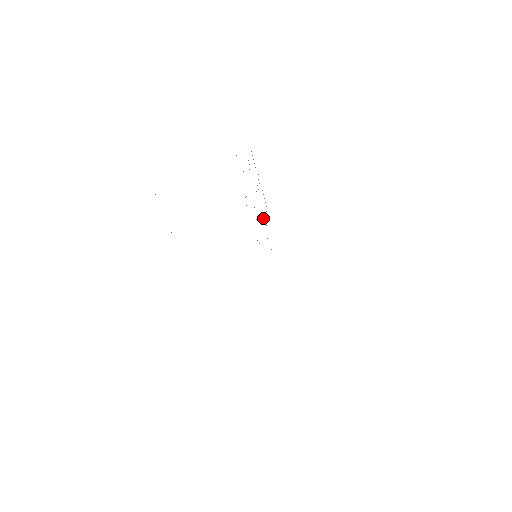
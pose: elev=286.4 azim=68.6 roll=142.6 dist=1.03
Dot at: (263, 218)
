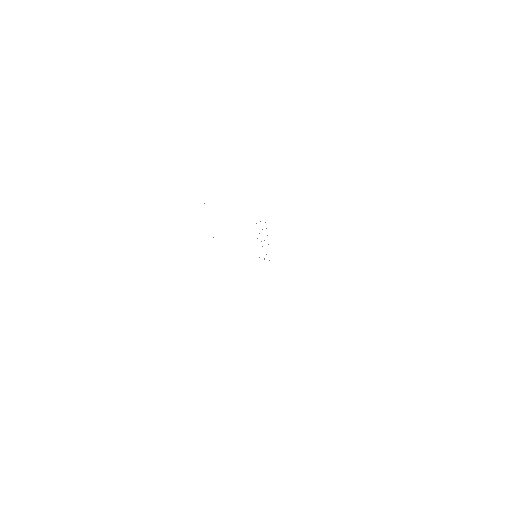
Dot at: occluded
